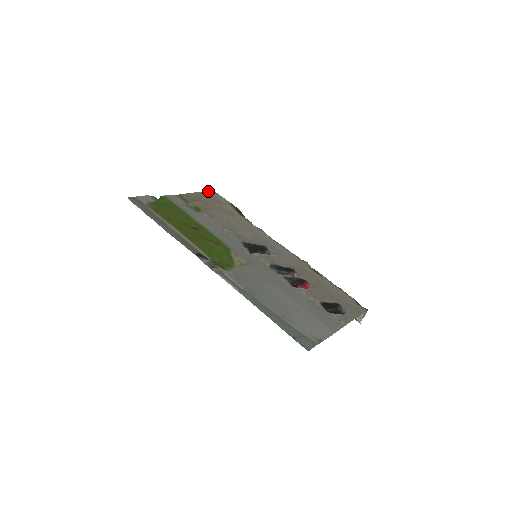
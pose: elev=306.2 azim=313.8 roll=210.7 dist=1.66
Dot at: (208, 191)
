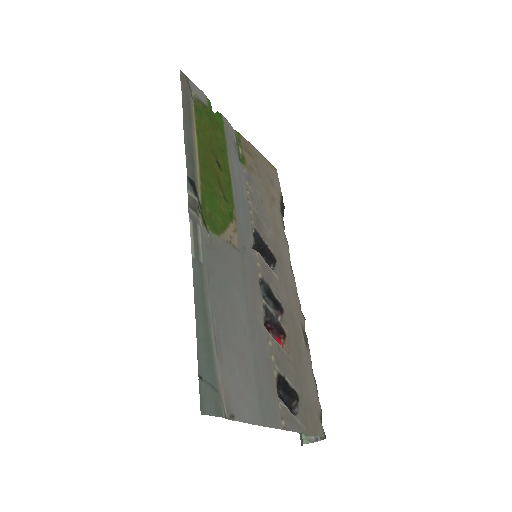
Dot at: occluded
